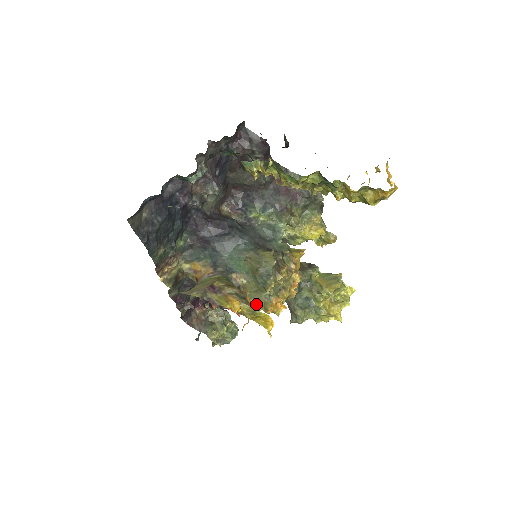
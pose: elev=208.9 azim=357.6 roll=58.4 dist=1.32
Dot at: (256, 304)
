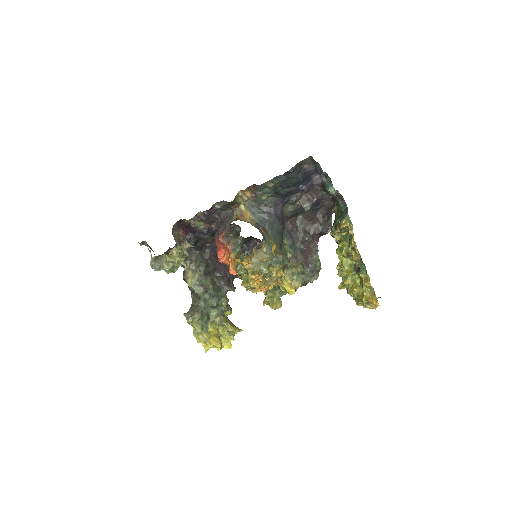
Dot at: (251, 266)
